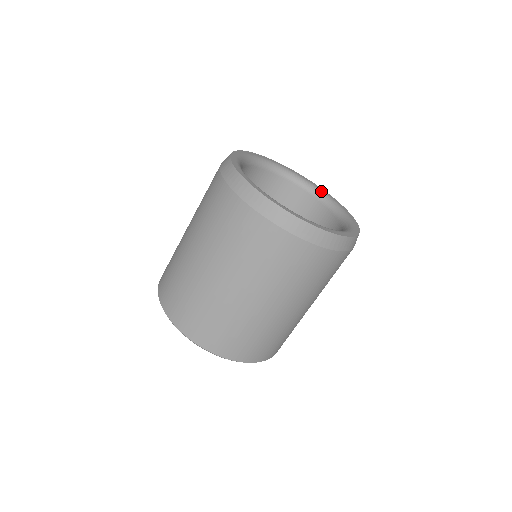
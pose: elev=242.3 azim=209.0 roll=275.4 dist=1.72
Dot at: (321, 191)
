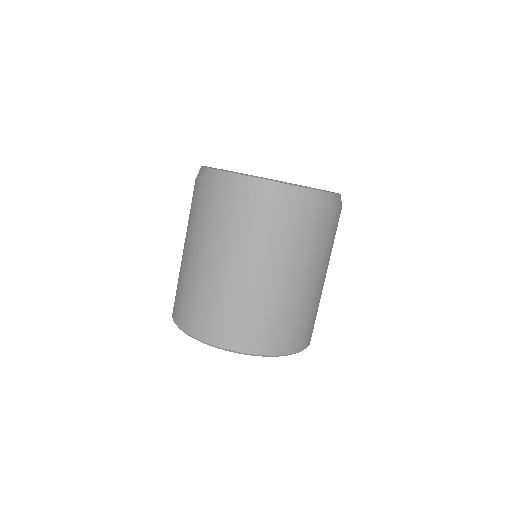
Dot at: (284, 182)
